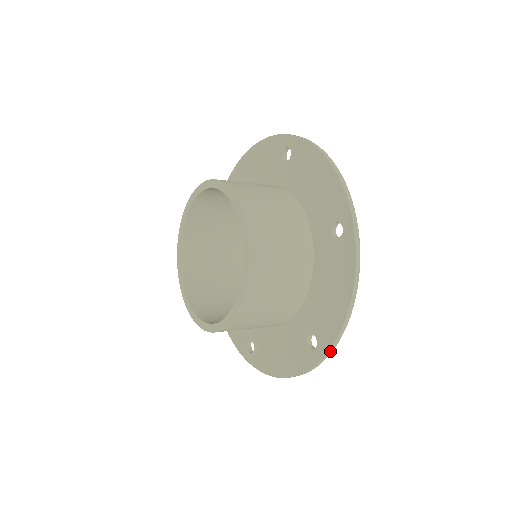
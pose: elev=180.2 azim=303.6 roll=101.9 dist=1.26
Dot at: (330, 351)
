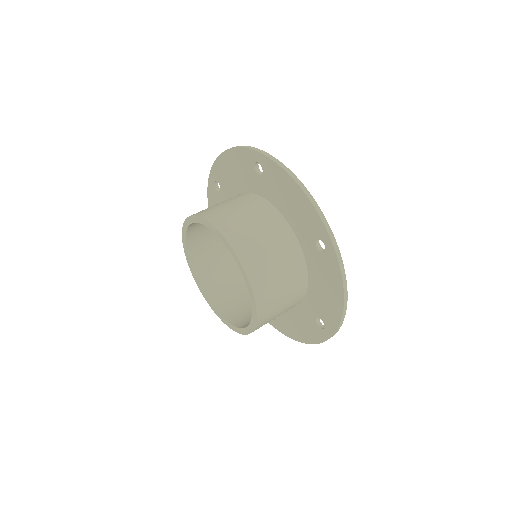
Dot at: (280, 330)
